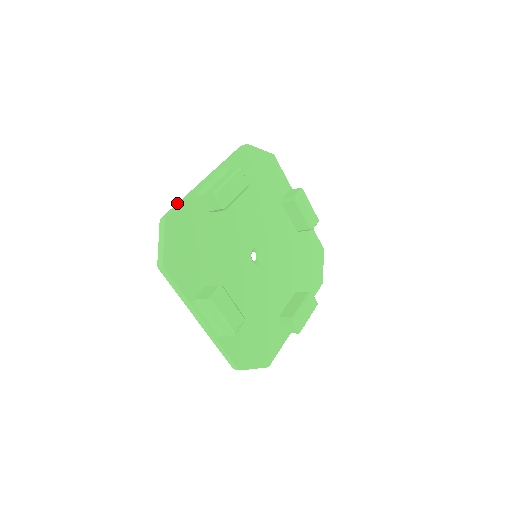
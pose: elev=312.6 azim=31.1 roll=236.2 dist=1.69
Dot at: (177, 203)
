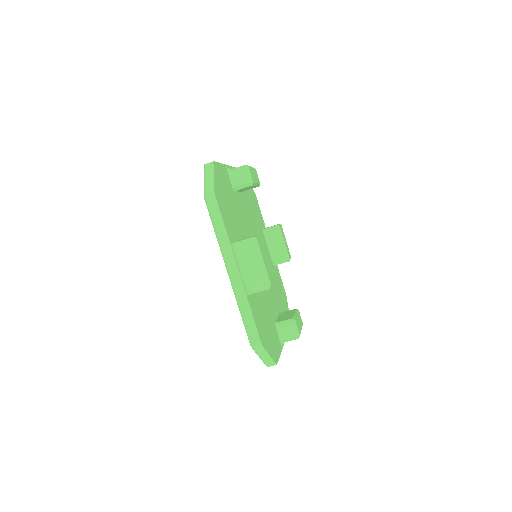
Dot at: (245, 321)
